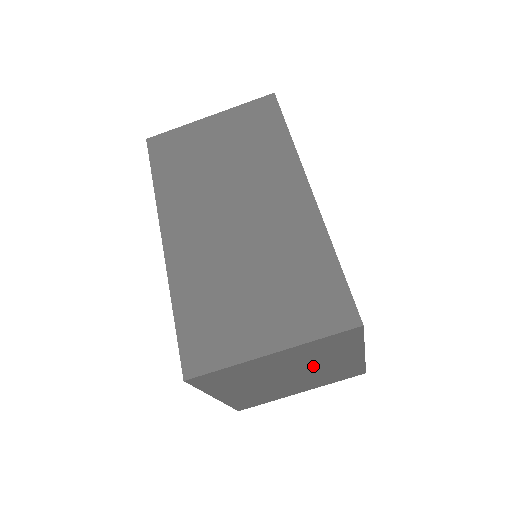
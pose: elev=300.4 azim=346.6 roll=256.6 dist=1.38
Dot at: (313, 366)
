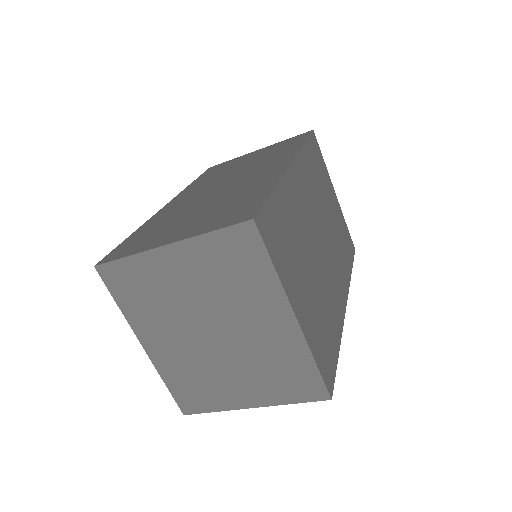
Dot at: (234, 318)
